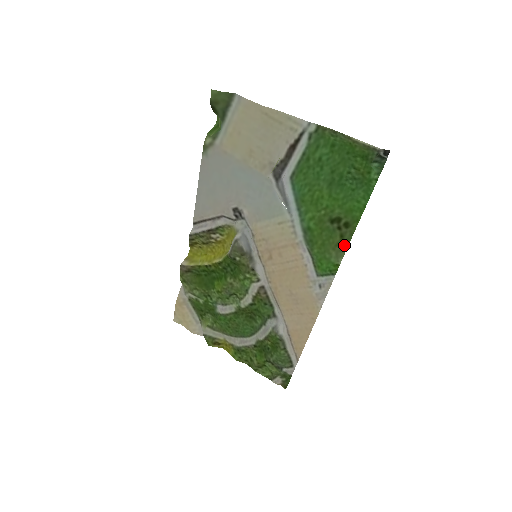
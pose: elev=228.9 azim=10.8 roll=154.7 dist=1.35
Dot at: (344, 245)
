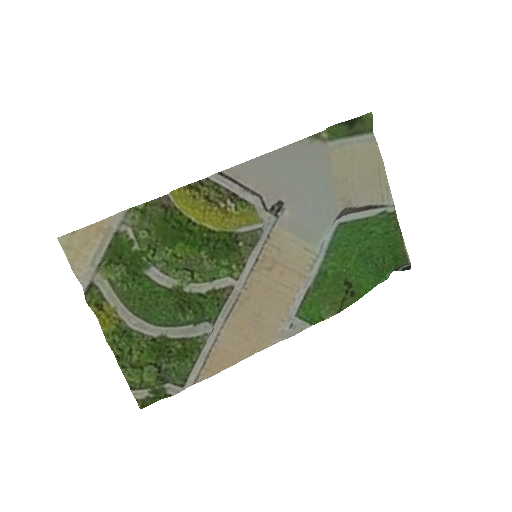
Dot at: (341, 307)
